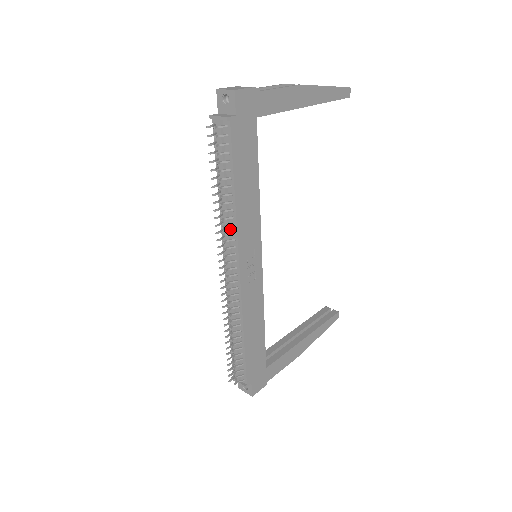
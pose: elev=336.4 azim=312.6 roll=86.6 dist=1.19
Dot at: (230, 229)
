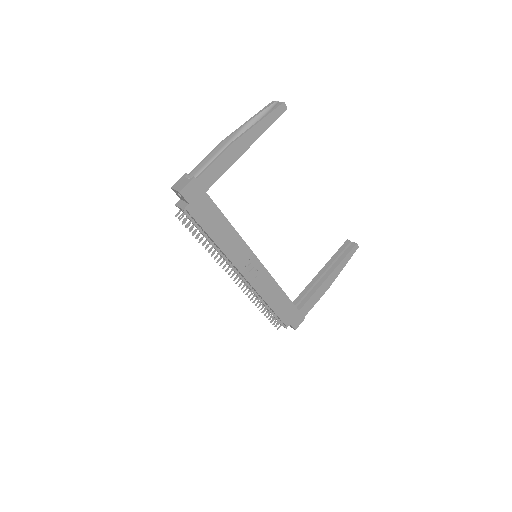
Dot at: (225, 257)
